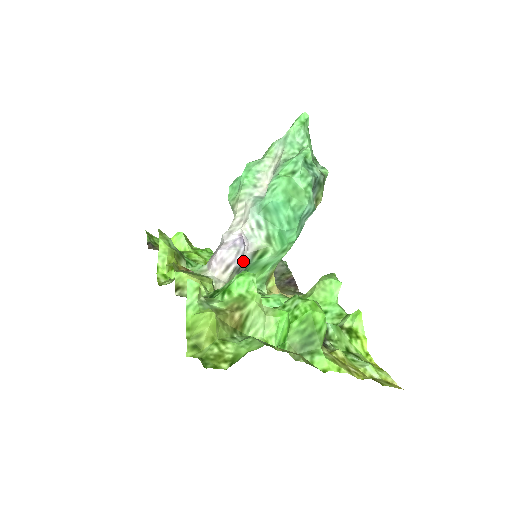
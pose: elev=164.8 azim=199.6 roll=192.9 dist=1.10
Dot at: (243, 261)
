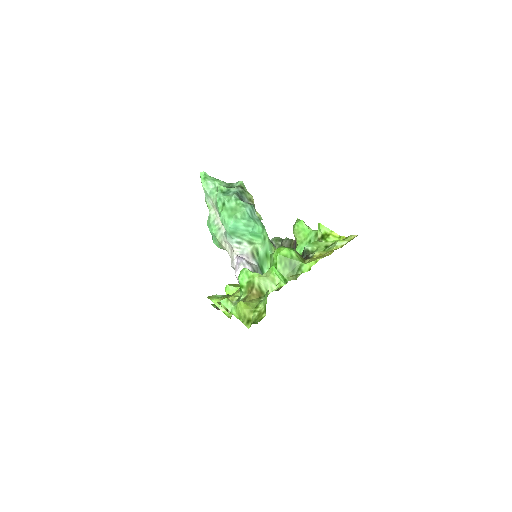
Dot at: (251, 265)
